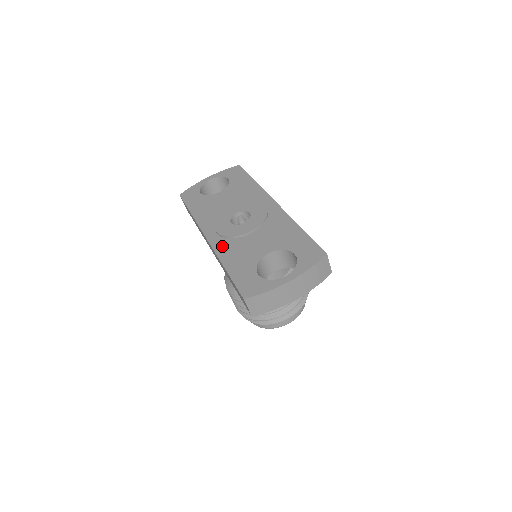
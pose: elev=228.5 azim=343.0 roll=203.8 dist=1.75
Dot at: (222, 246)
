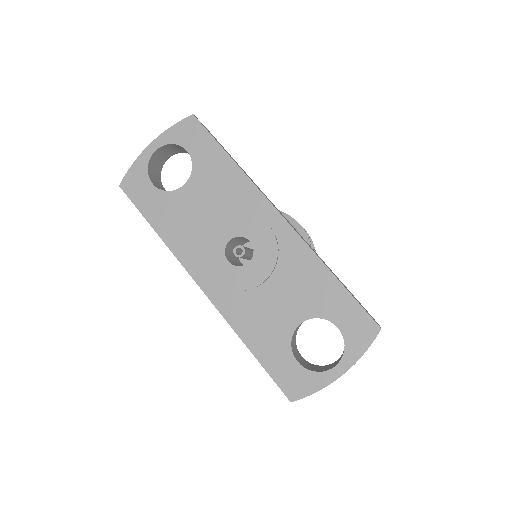
Dot at: (230, 307)
